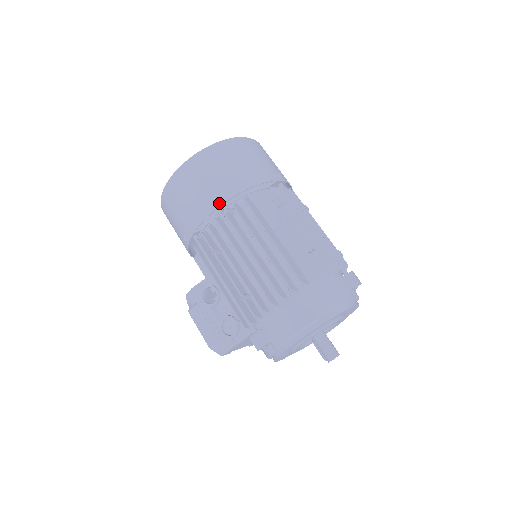
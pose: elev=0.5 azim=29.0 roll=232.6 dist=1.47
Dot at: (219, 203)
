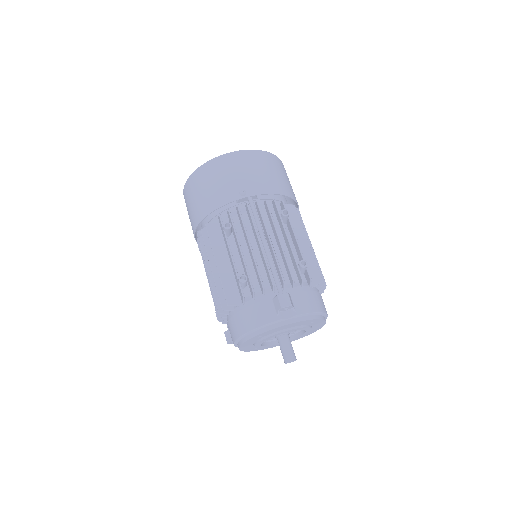
Dot at: (195, 227)
